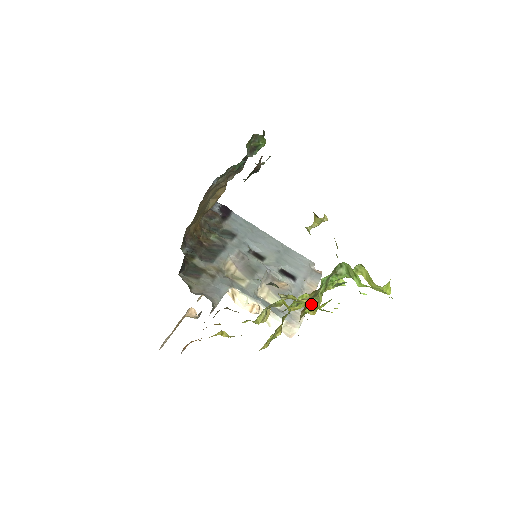
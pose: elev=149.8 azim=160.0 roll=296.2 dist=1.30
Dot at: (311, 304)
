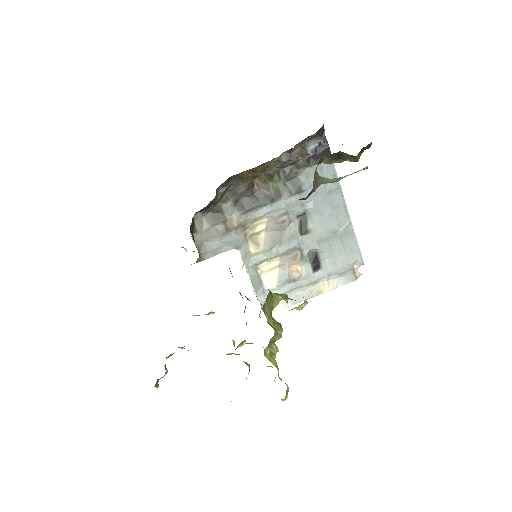
Dot at: occluded
